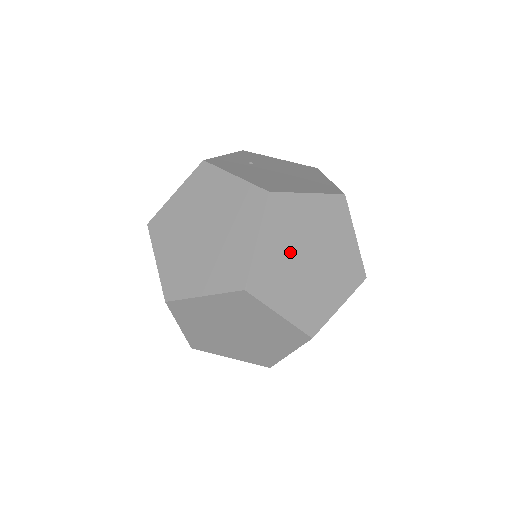
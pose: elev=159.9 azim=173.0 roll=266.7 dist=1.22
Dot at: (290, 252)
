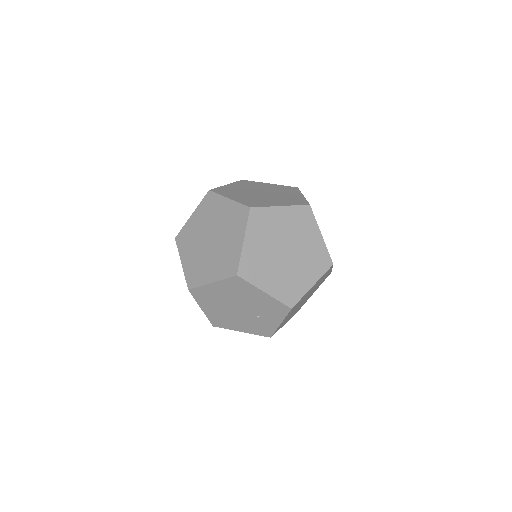
Dot at: occluded
